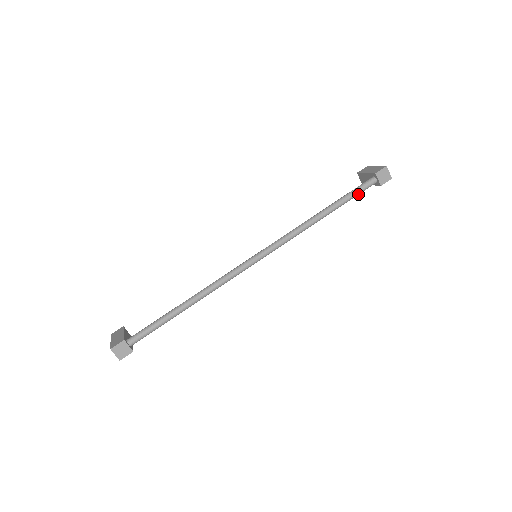
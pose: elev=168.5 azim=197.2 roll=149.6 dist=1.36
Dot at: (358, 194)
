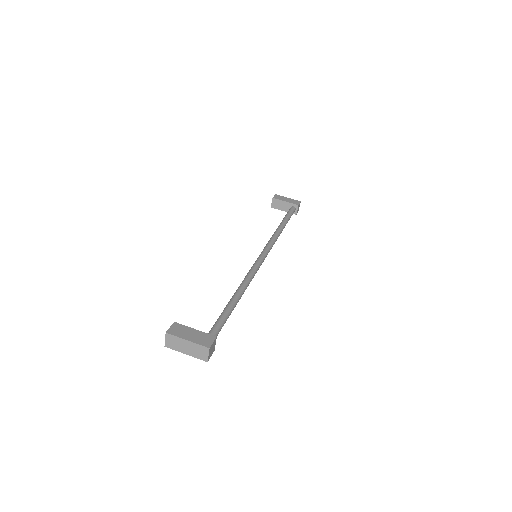
Dot at: (290, 217)
